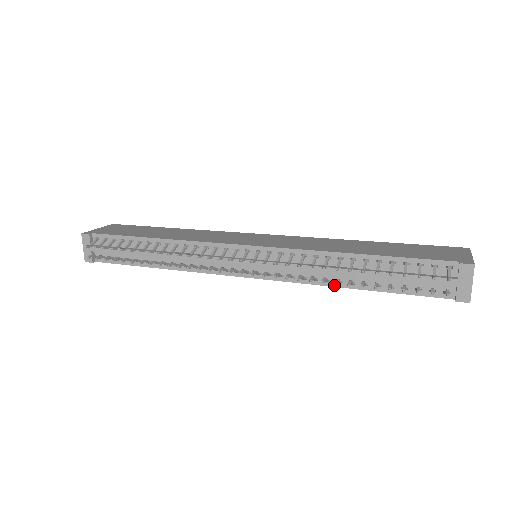
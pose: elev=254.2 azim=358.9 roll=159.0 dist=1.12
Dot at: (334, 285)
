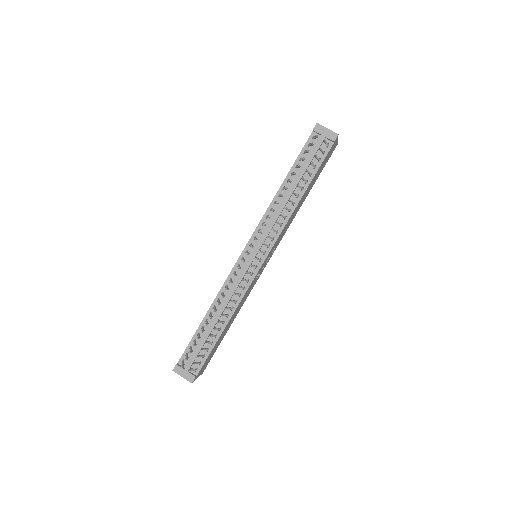
Dot at: (294, 208)
